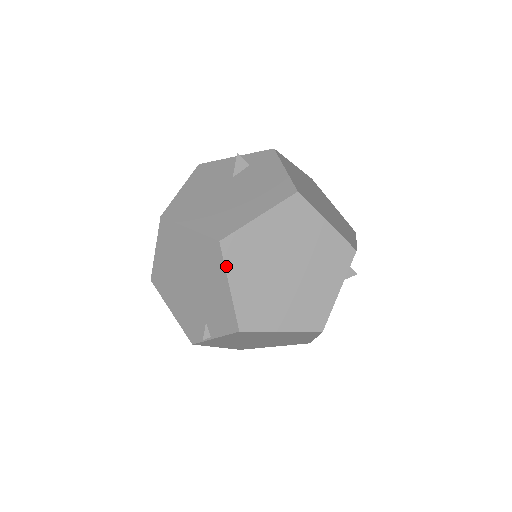
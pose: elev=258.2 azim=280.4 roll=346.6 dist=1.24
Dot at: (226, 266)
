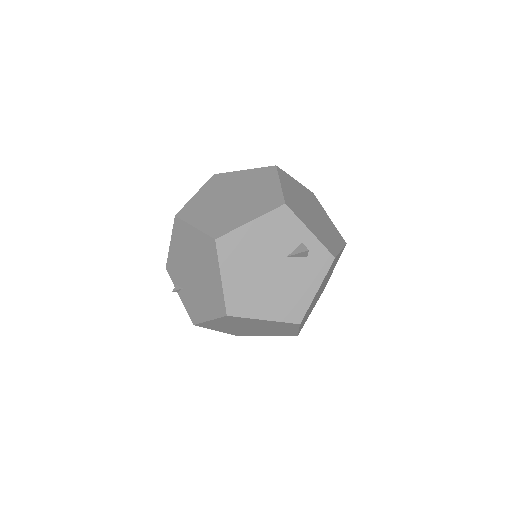
Dot at: (218, 319)
